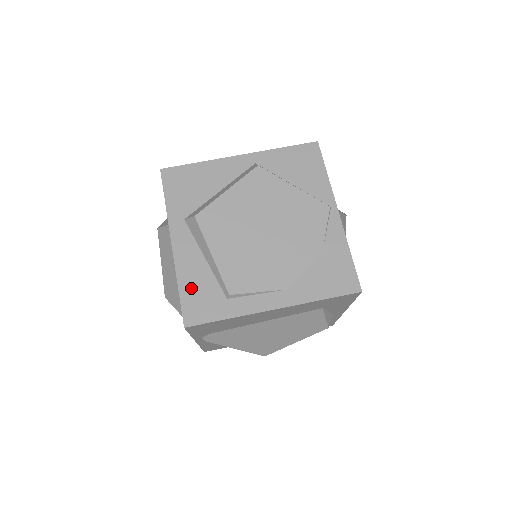
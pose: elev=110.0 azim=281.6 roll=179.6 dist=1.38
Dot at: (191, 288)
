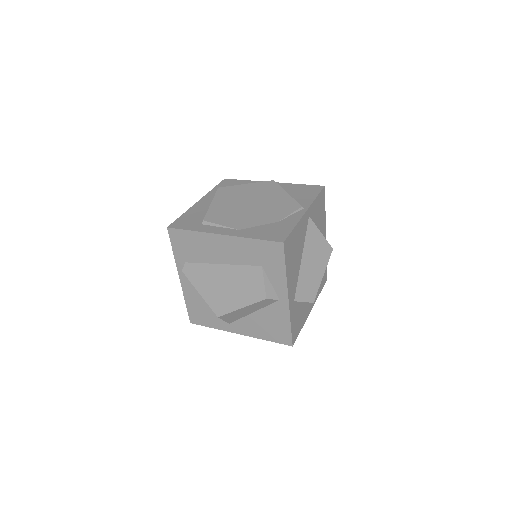
Dot at: (188, 216)
